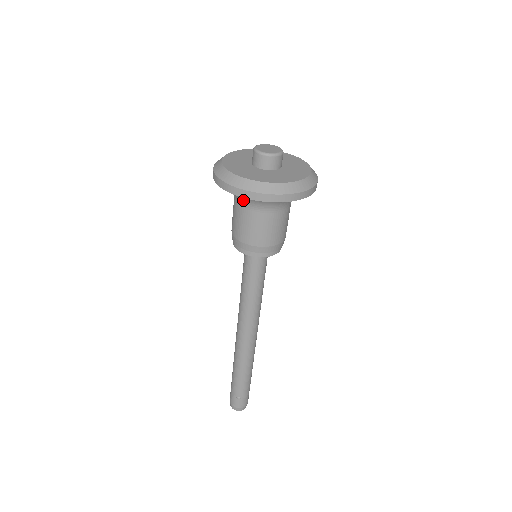
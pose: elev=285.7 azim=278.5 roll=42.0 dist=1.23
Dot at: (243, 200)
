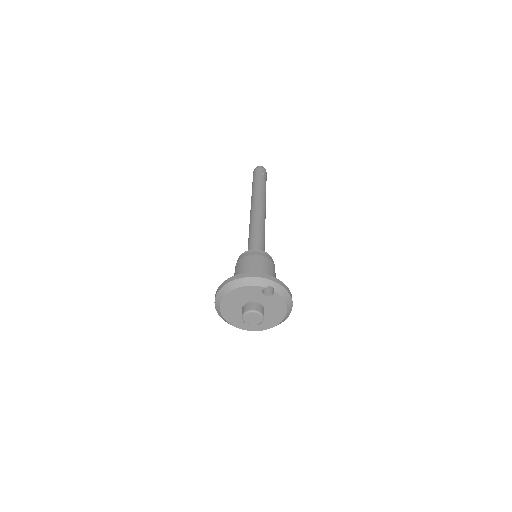
Dot at: occluded
